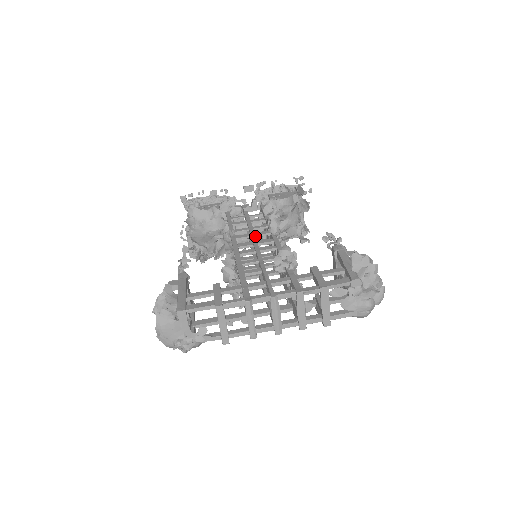
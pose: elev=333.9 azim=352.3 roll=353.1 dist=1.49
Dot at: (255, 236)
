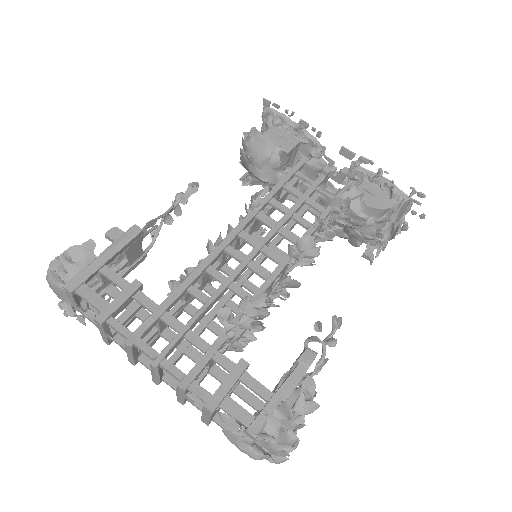
Dot at: (273, 235)
